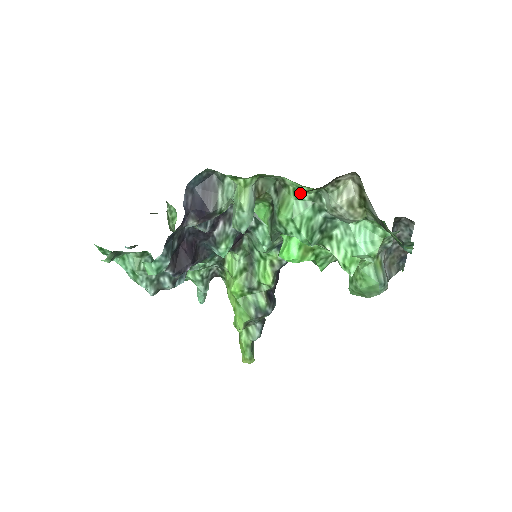
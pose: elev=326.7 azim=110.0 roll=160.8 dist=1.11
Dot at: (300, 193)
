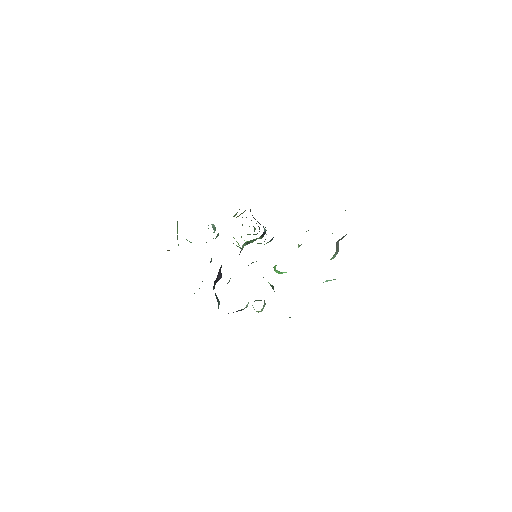
Dot at: occluded
